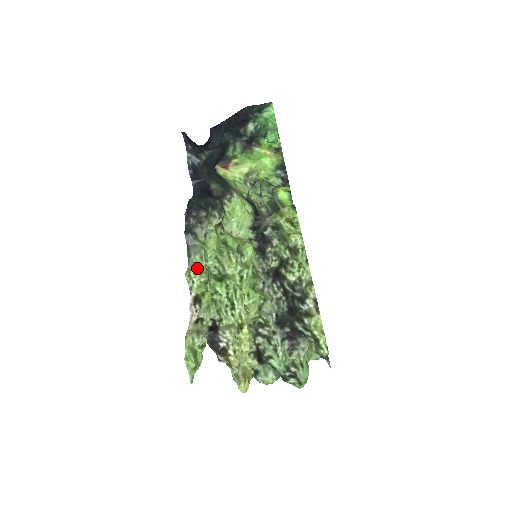
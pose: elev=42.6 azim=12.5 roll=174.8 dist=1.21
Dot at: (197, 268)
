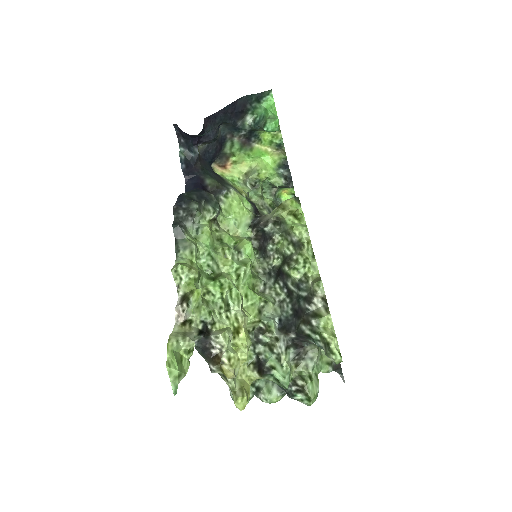
Dot at: (186, 263)
